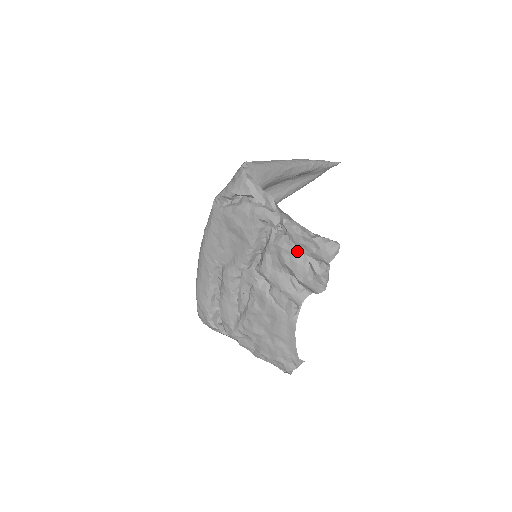
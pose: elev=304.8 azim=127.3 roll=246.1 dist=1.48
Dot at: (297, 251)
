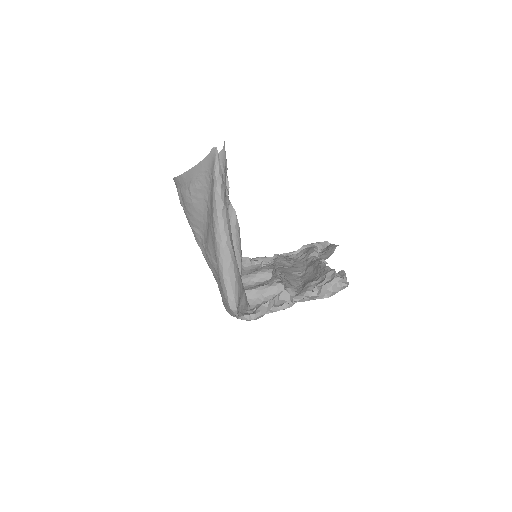
Dot at: occluded
